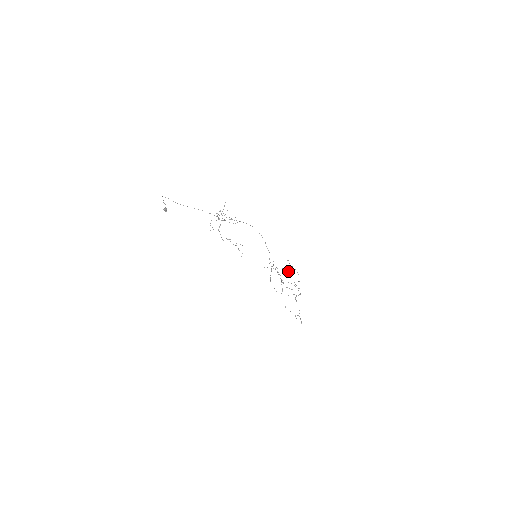
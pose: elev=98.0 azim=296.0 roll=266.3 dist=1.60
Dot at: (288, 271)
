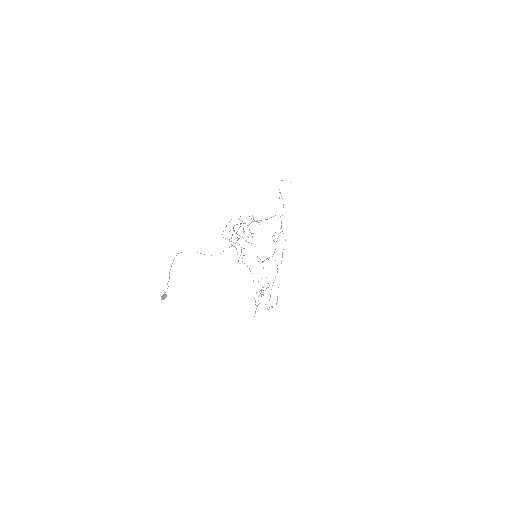
Dot at: occluded
